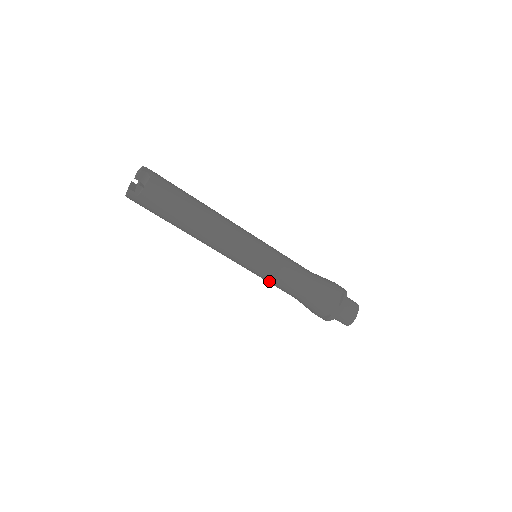
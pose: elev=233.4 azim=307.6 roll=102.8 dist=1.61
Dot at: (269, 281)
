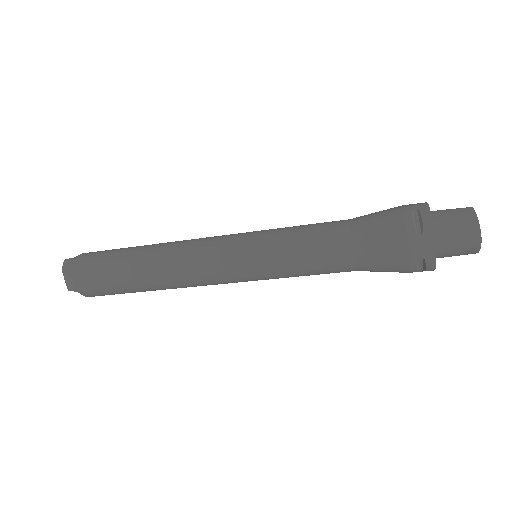
Dot at: occluded
